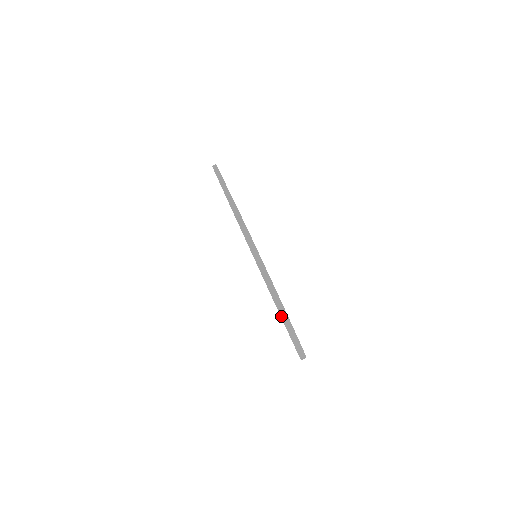
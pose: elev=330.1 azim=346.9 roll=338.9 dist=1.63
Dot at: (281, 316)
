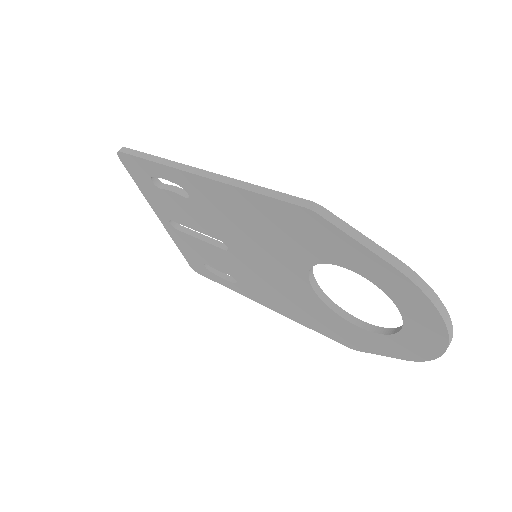
Dot at: (439, 311)
